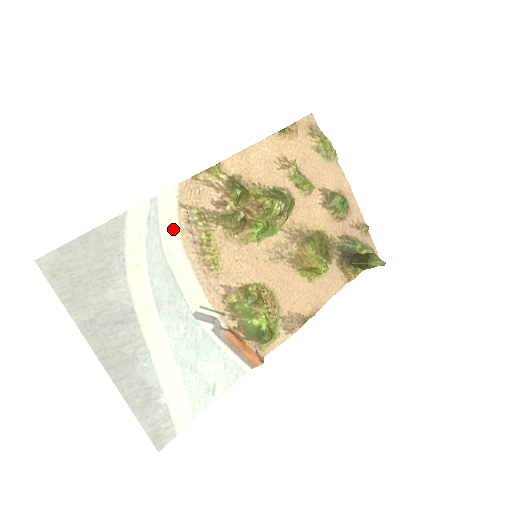
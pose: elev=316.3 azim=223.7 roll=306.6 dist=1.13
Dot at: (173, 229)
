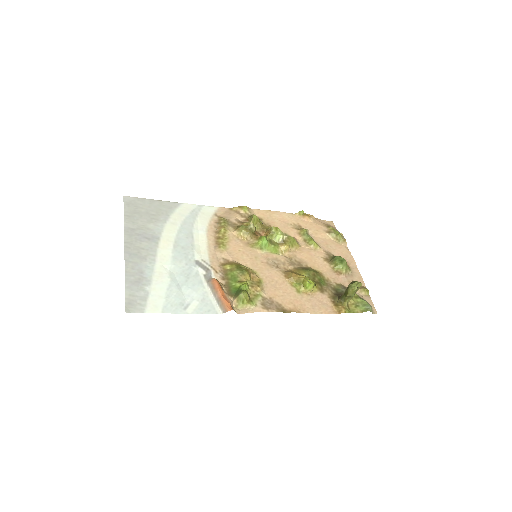
Dot at: (205, 221)
